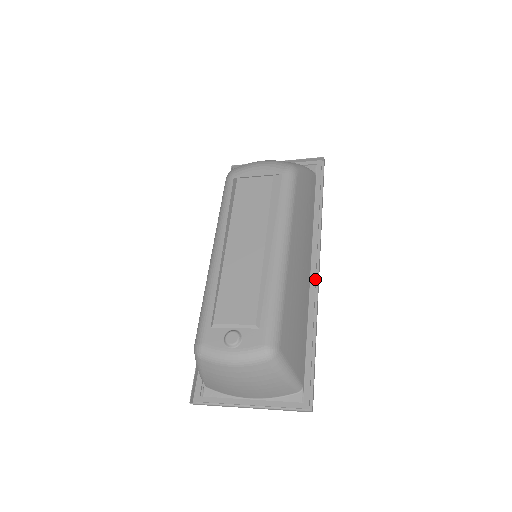
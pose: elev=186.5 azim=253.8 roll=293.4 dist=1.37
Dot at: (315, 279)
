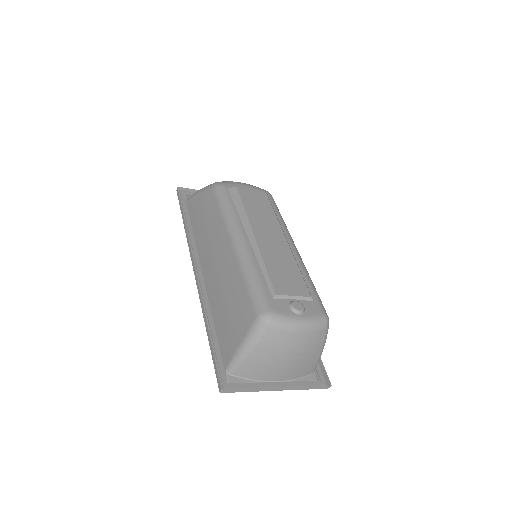
Dot at: occluded
